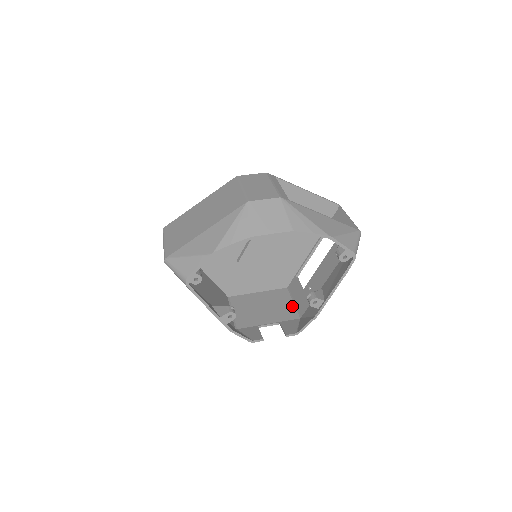
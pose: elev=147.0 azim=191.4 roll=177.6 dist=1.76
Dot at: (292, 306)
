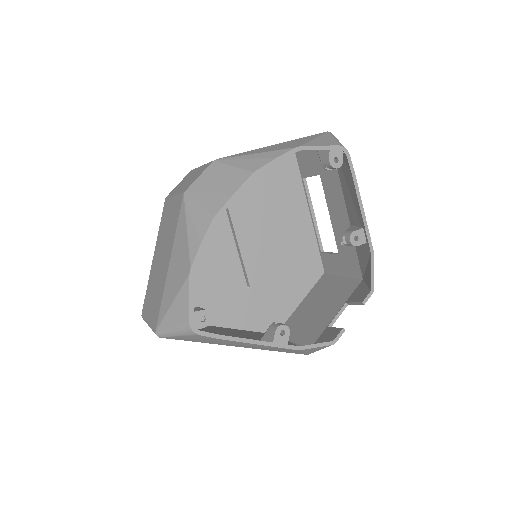
Dot at: (344, 279)
